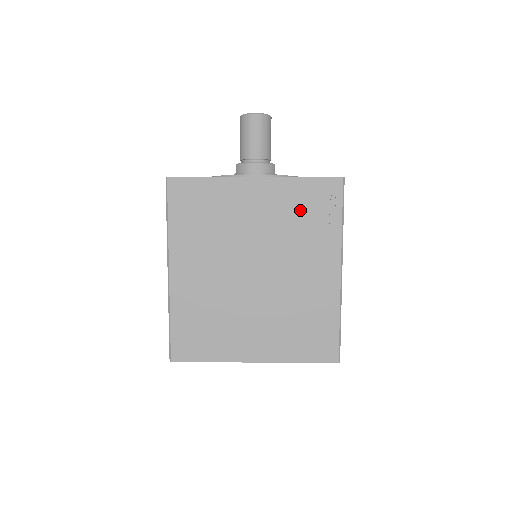
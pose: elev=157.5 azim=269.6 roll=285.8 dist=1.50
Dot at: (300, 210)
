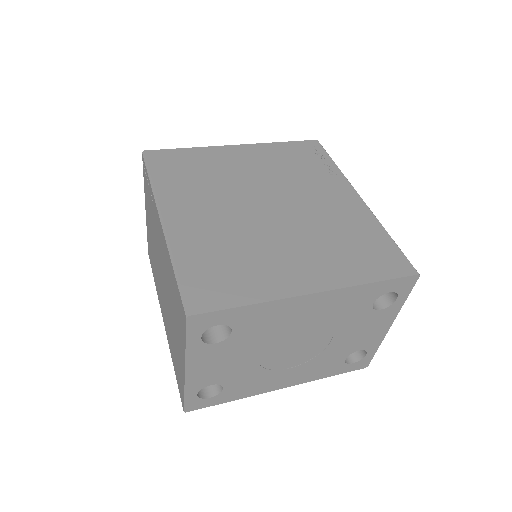
Dot at: (291, 160)
